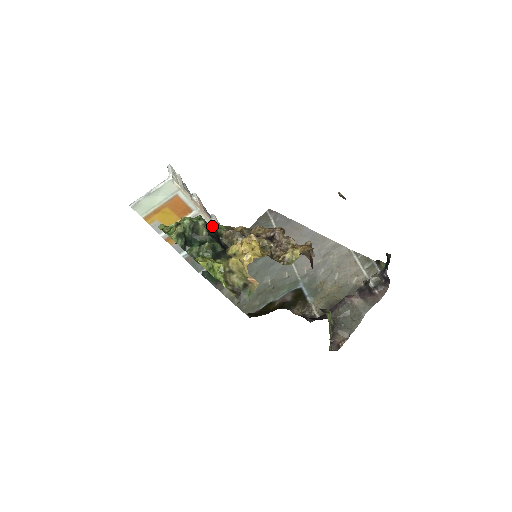
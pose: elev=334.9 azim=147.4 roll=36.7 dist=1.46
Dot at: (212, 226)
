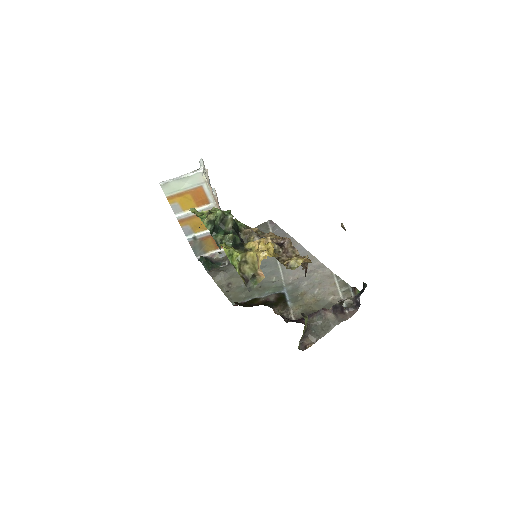
Dot at: (235, 221)
